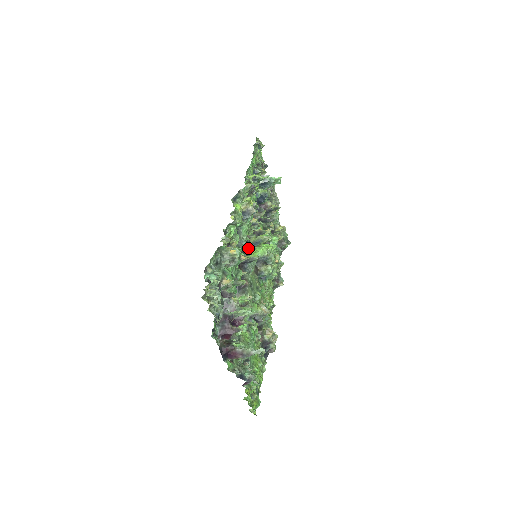
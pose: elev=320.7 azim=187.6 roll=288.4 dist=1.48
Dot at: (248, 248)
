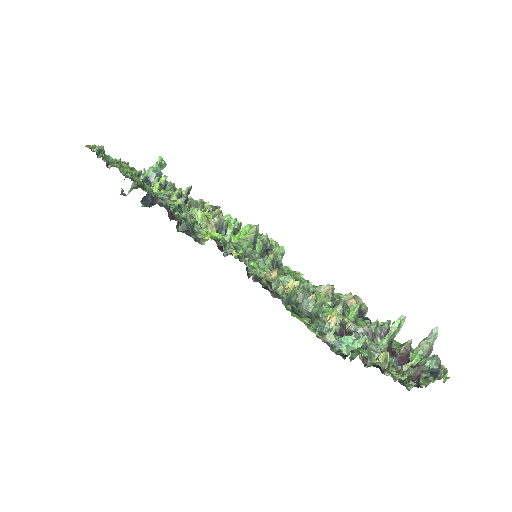
Dot at: occluded
